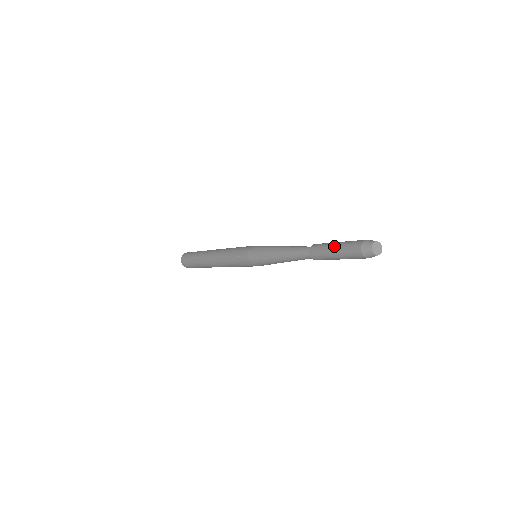
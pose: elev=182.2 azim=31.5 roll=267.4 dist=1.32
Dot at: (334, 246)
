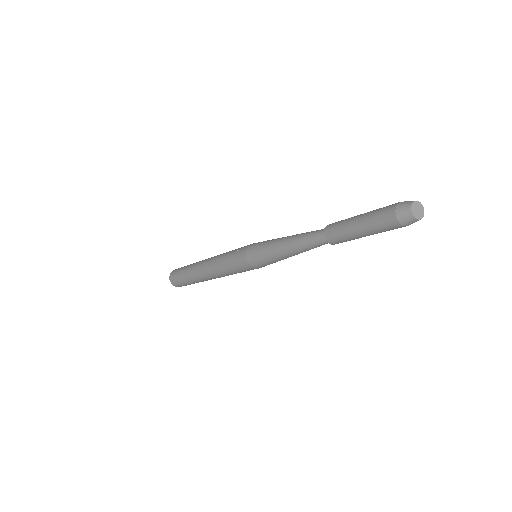
Dot at: (360, 214)
